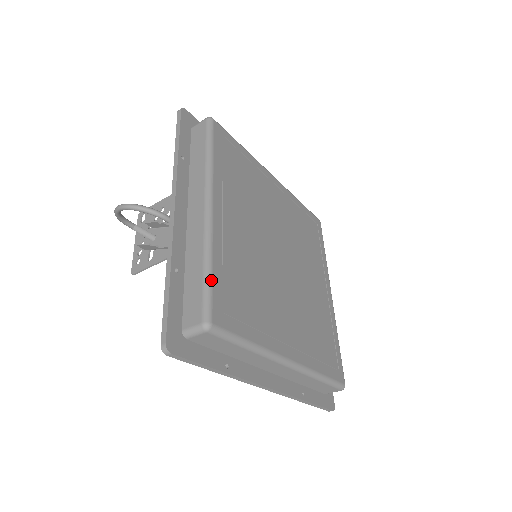
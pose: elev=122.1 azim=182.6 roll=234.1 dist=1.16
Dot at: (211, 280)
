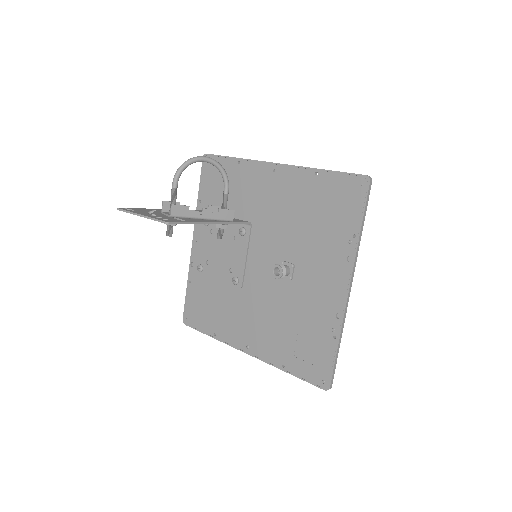
Dot at: occluded
